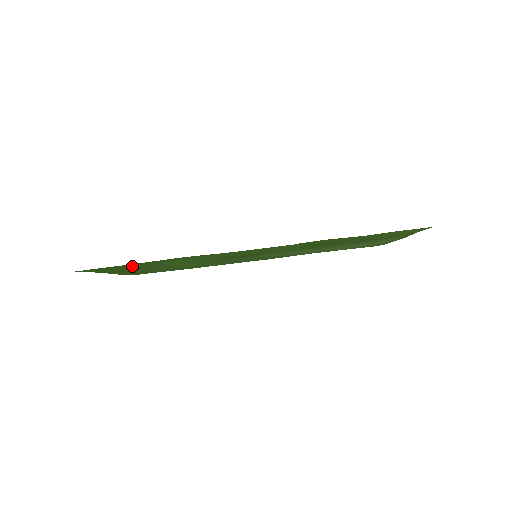
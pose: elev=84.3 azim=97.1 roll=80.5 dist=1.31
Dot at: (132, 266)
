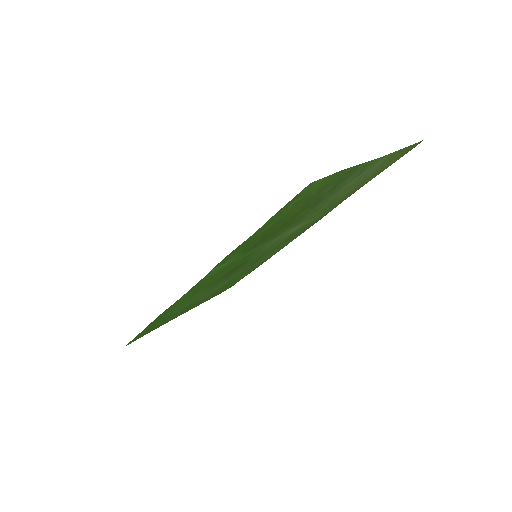
Dot at: (159, 322)
